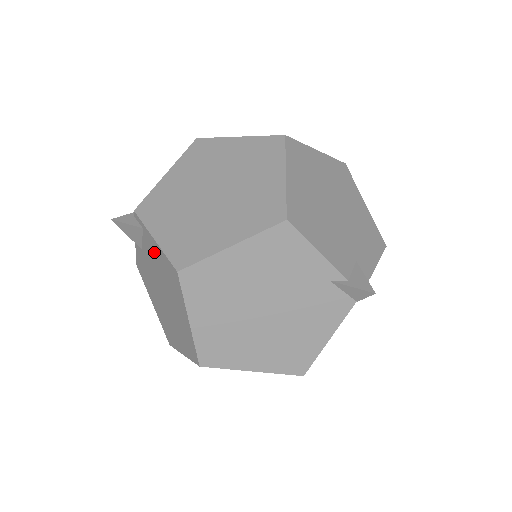
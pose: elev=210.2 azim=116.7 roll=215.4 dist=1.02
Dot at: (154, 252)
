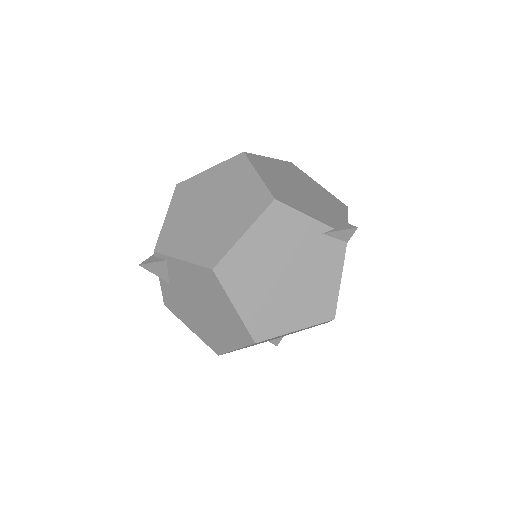
Dot at: (184, 273)
